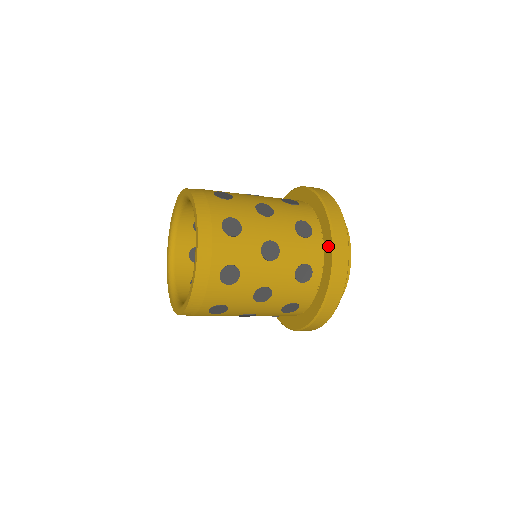
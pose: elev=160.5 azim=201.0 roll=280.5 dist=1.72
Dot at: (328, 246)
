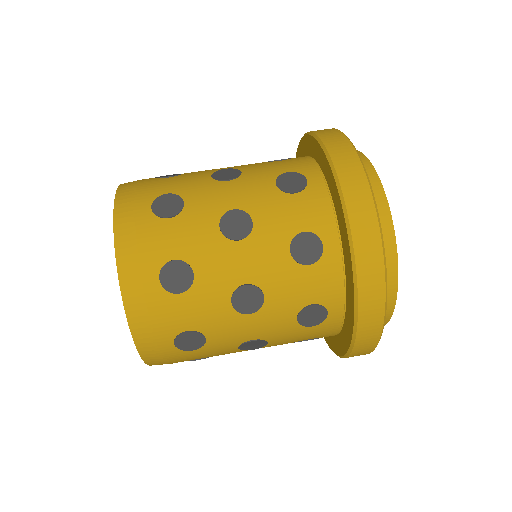
Dot at: (312, 146)
